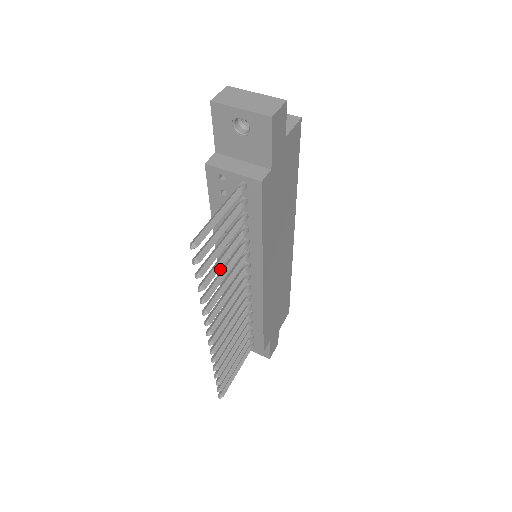
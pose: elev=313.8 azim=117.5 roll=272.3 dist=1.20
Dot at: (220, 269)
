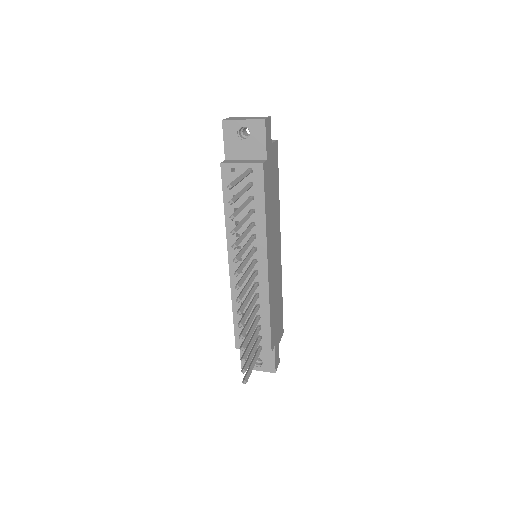
Dot at: (230, 265)
